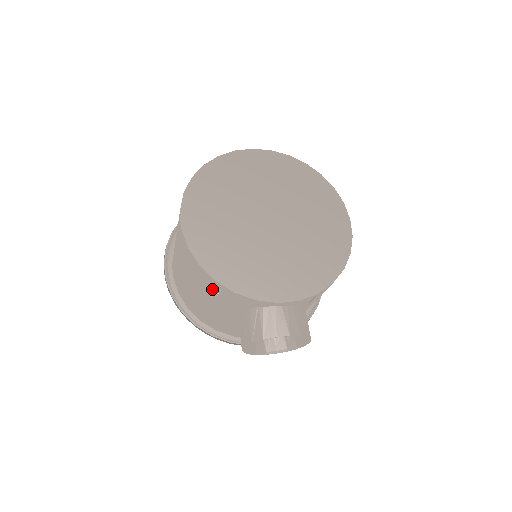
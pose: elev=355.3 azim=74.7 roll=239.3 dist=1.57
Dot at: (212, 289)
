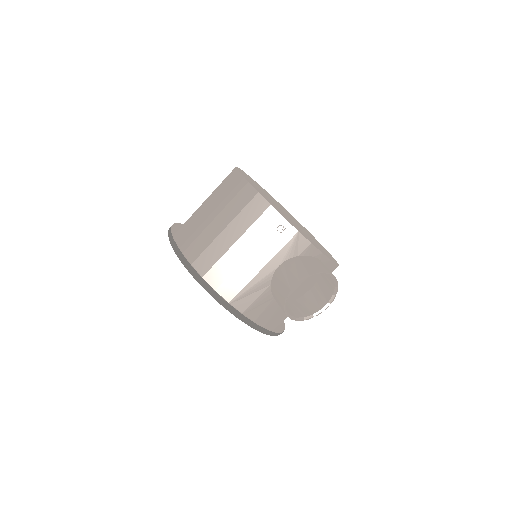
Dot at: (280, 224)
